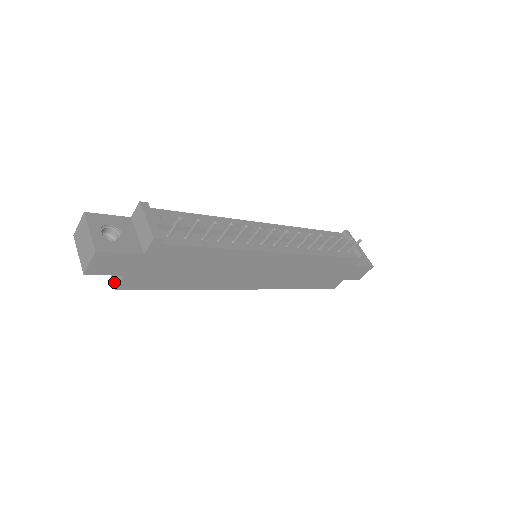
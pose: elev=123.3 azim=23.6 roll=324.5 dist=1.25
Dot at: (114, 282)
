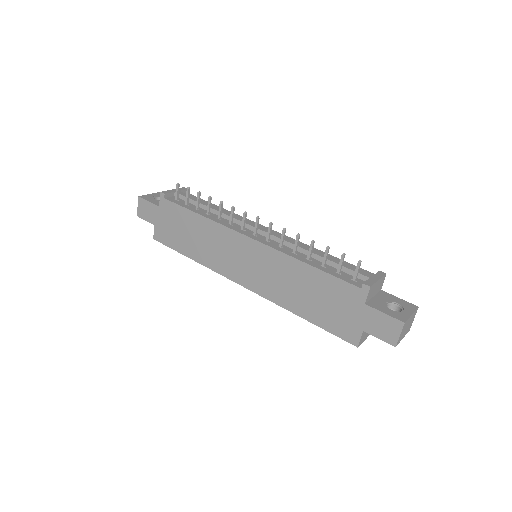
Dot at: occluded
